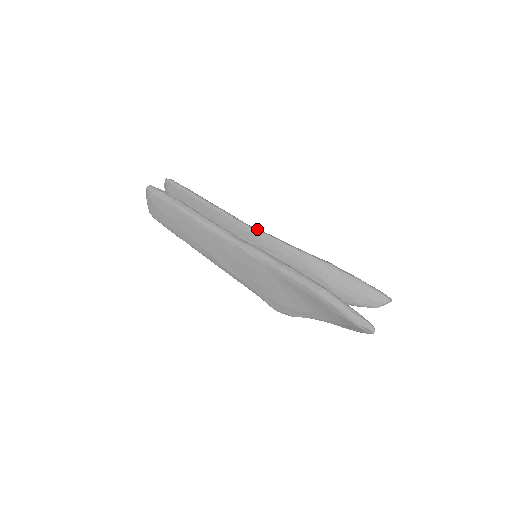
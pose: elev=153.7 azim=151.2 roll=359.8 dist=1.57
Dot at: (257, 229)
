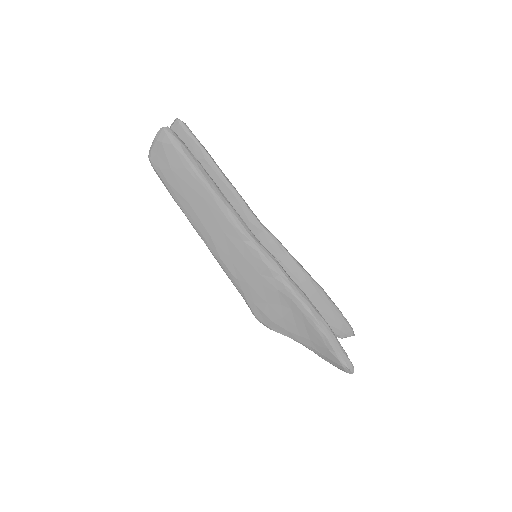
Dot at: occluded
